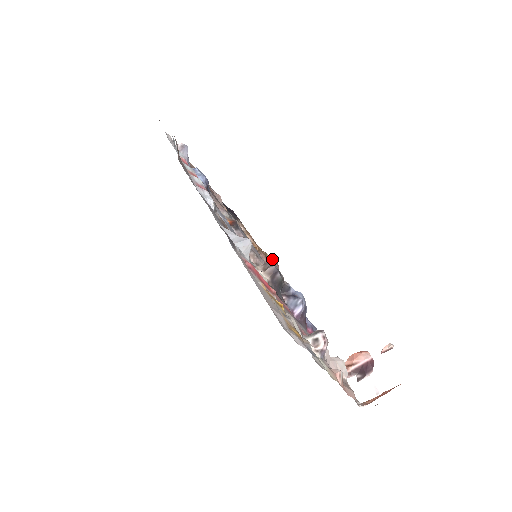
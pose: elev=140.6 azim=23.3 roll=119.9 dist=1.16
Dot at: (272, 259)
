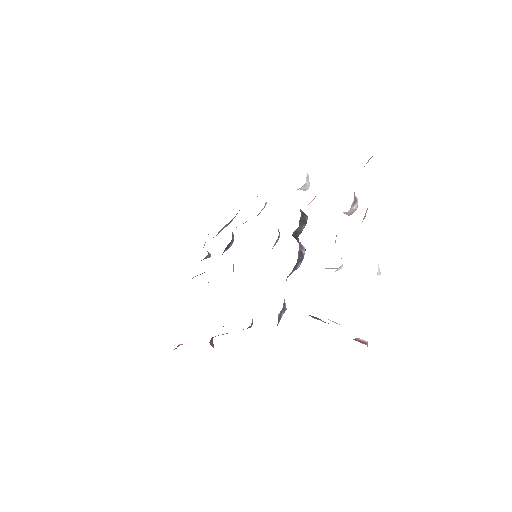
Dot at: occluded
